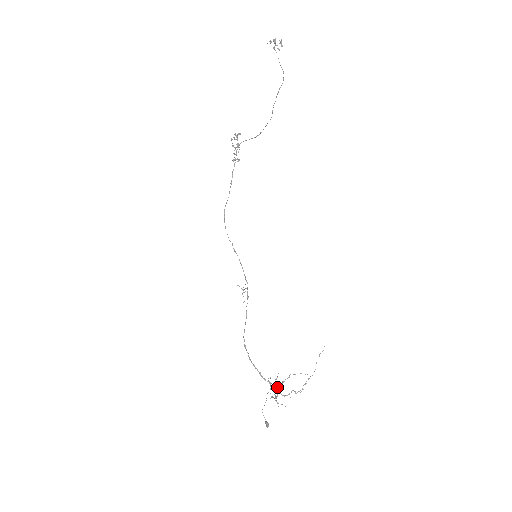
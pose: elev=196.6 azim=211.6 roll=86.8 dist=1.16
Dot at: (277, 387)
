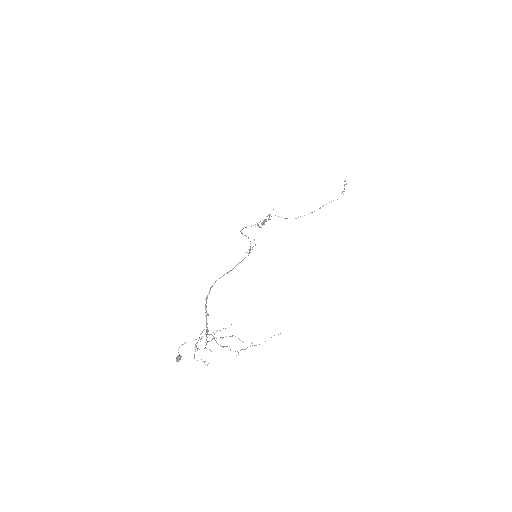
Dot at: (212, 338)
